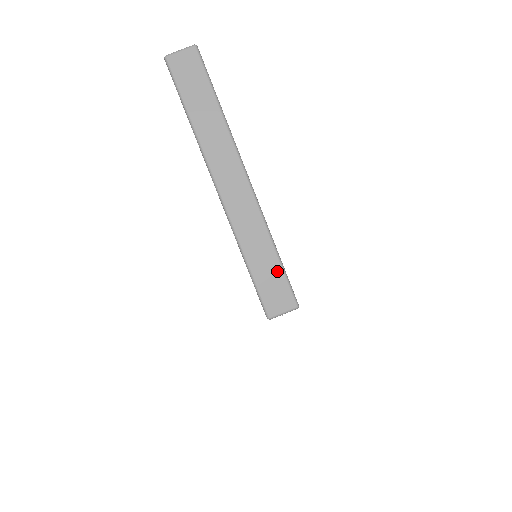
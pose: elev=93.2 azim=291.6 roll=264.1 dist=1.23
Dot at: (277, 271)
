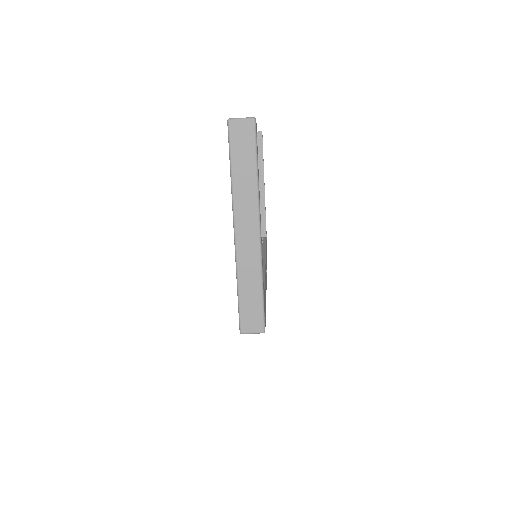
Dot at: (258, 304)
